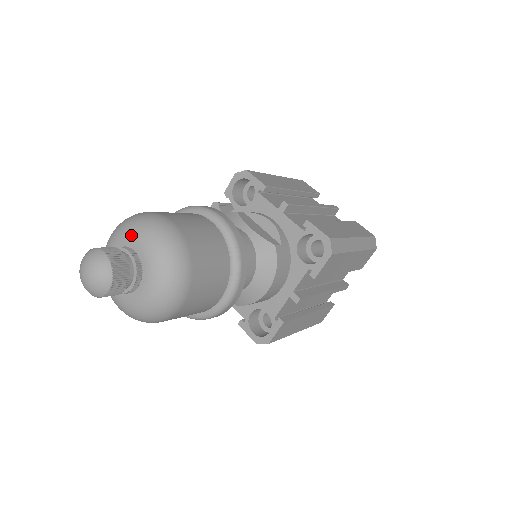
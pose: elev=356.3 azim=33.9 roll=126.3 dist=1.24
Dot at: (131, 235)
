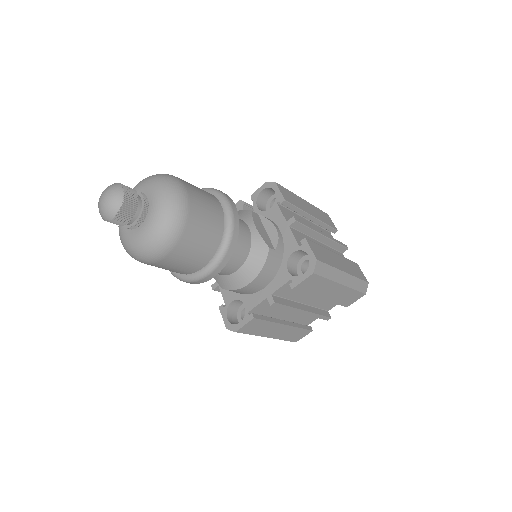
Dot at: (151, 186)
